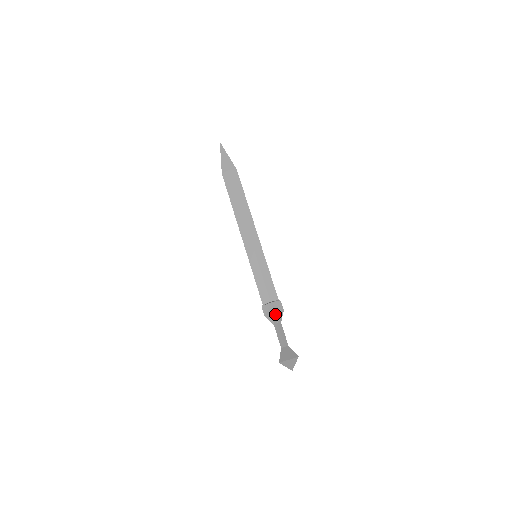
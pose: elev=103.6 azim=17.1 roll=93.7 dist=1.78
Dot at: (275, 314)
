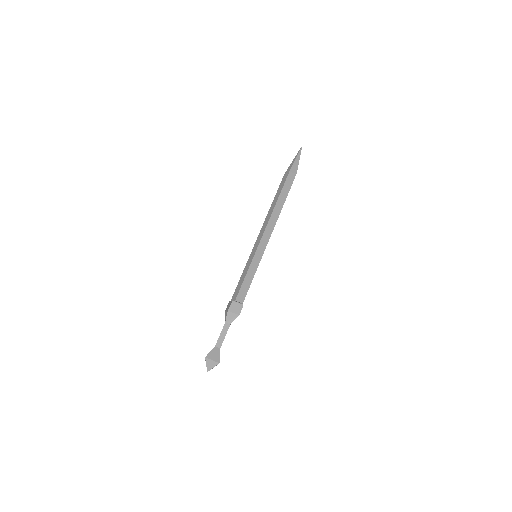
Dot at: (228, 313)
